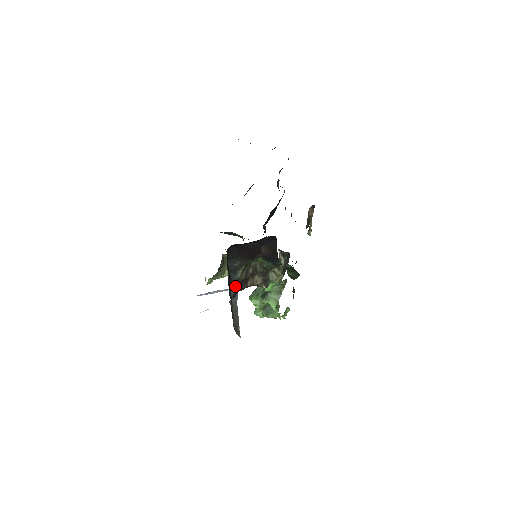
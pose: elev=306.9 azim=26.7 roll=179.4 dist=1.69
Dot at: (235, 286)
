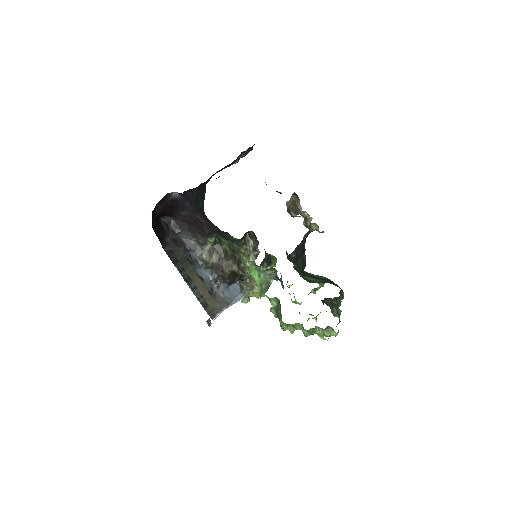
Dot at: (212, 272)
